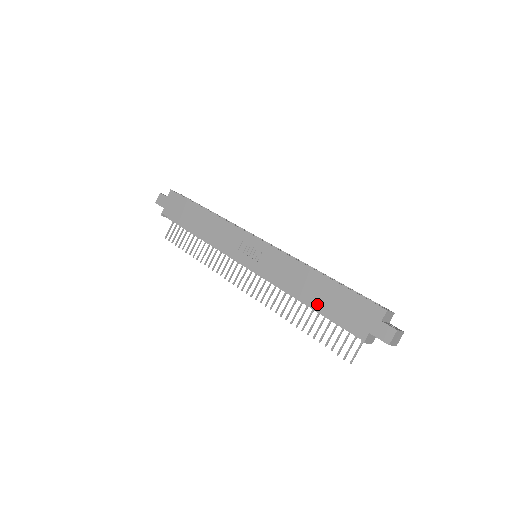
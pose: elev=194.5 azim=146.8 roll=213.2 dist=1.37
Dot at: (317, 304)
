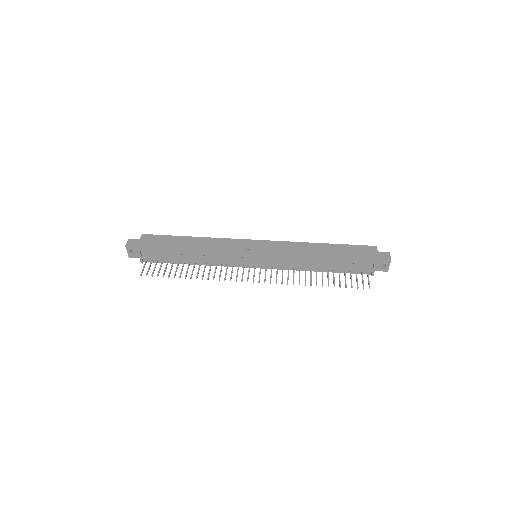
Dot at: (331, 258)
